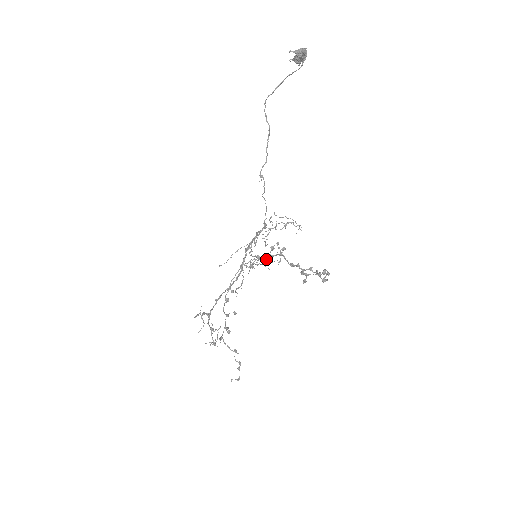
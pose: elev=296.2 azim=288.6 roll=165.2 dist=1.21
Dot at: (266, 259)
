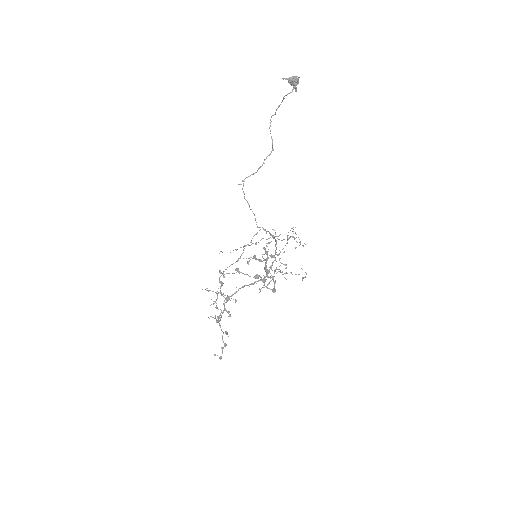
Dot at: (261, 261)
